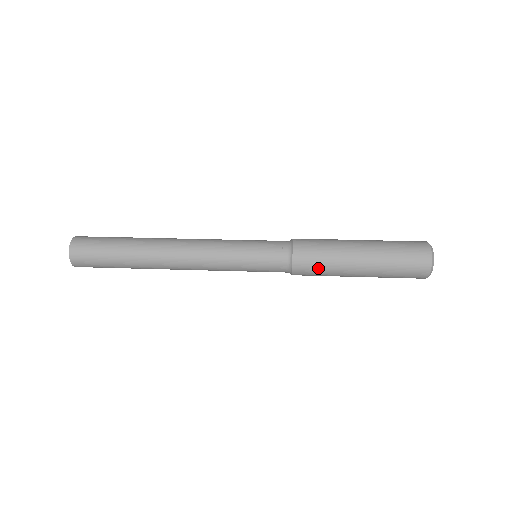
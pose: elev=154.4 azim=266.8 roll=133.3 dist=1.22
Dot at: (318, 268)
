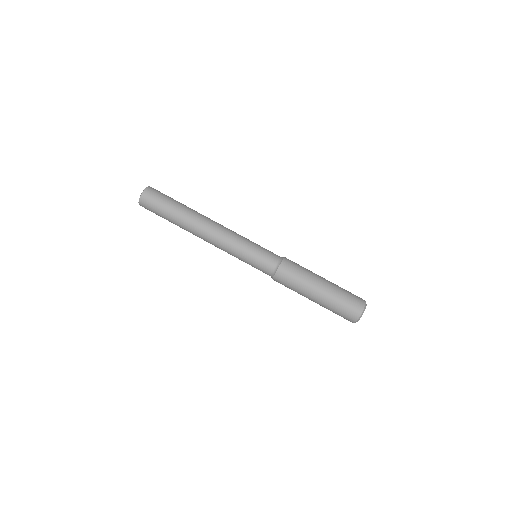
Dot at: (287, 287)
